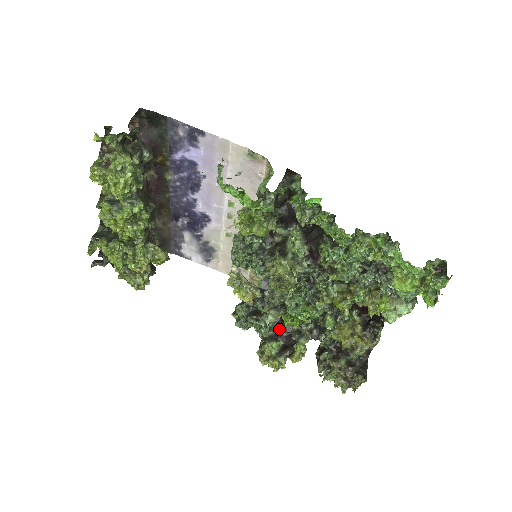
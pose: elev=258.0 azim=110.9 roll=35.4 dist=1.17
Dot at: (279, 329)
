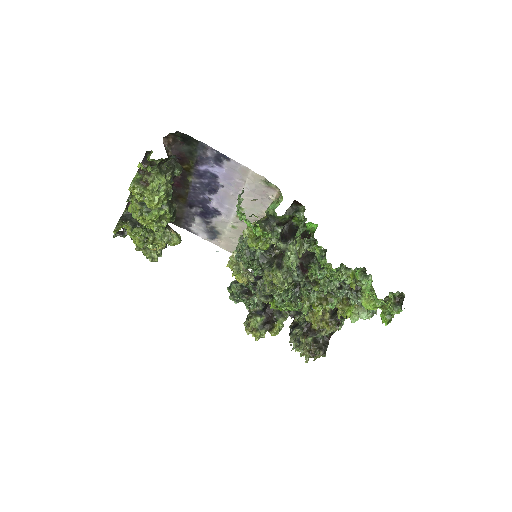
Dot at: (264, 306)
